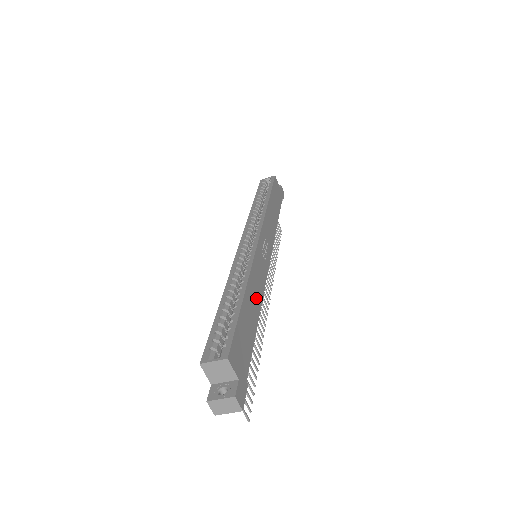
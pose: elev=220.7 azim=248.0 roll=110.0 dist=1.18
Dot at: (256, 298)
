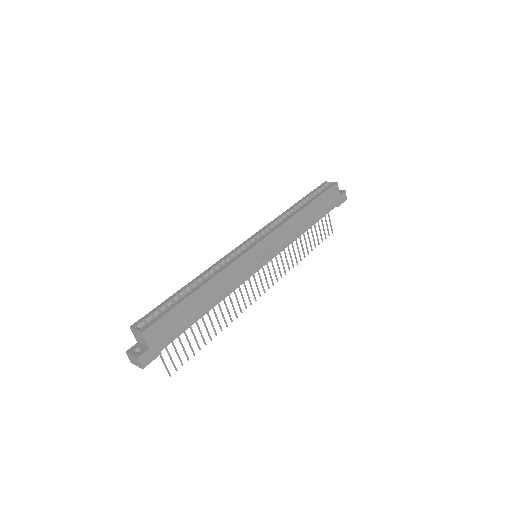
Dot at: (217, 293)
